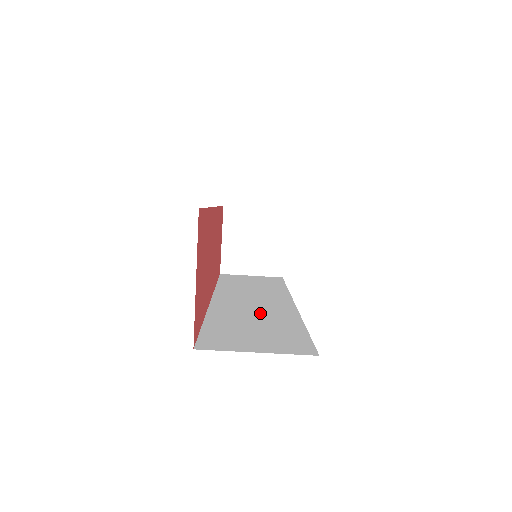
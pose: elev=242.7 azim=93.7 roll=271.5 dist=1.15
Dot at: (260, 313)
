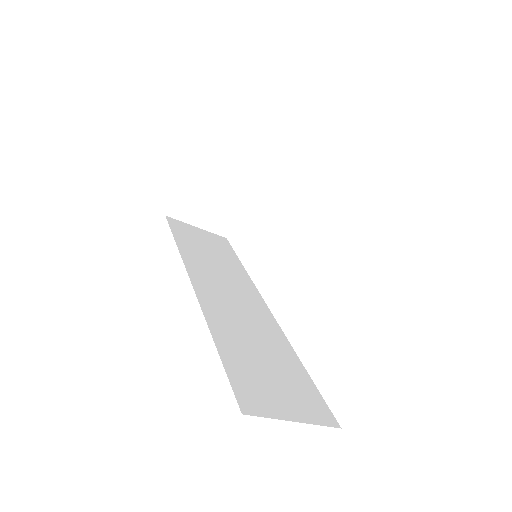
Dot at: (252, 327)
